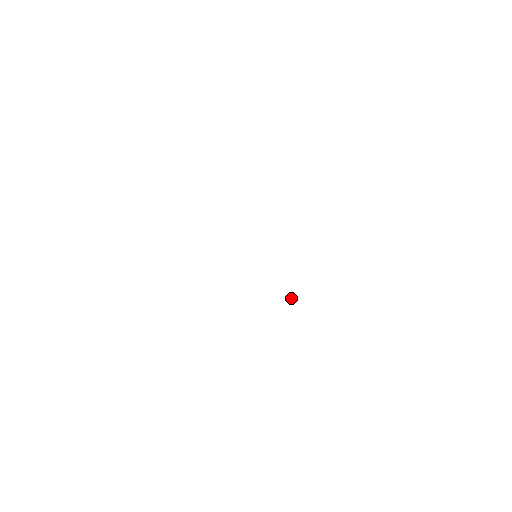
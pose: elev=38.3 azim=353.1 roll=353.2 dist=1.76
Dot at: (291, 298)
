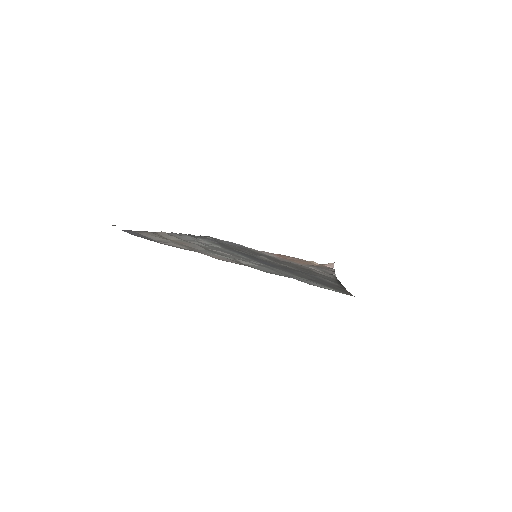
Dot at: (324, 265)
